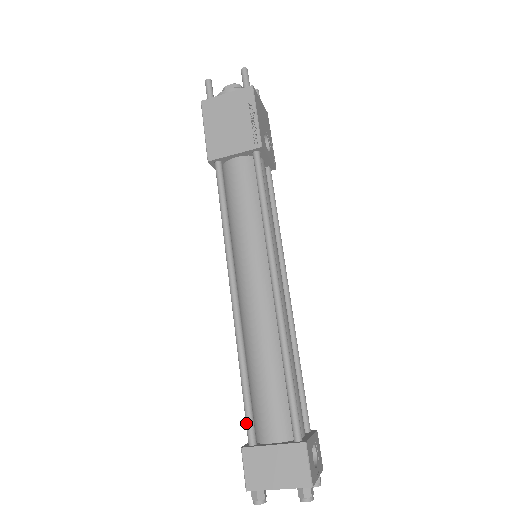
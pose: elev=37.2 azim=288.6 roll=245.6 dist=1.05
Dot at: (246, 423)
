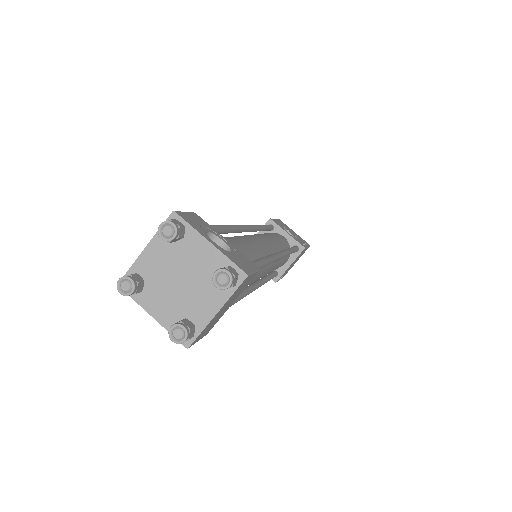
Dot at: occluded
